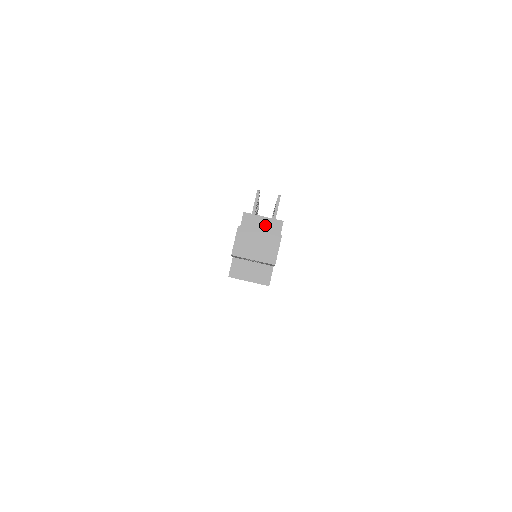
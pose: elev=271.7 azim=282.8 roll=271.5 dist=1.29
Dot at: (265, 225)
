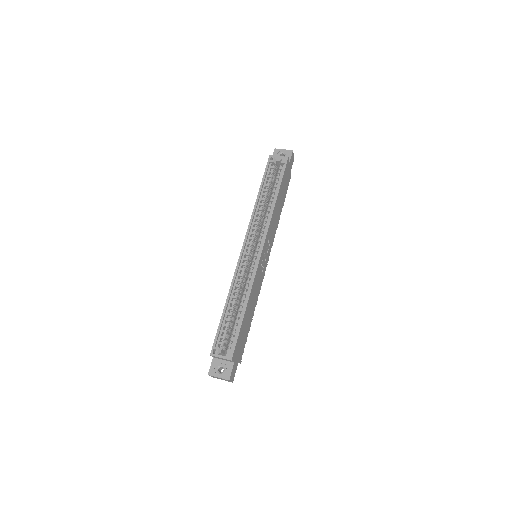
Dot at: occluded
